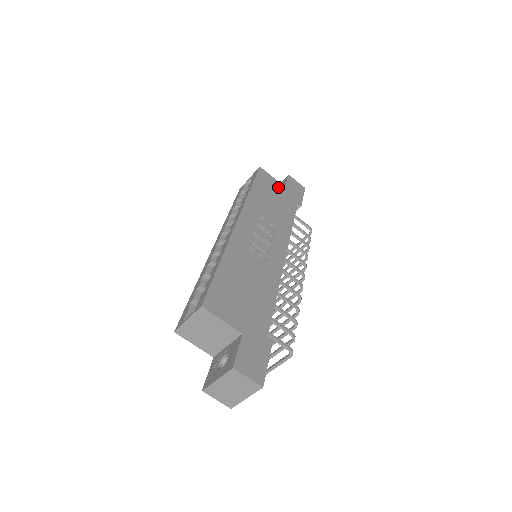
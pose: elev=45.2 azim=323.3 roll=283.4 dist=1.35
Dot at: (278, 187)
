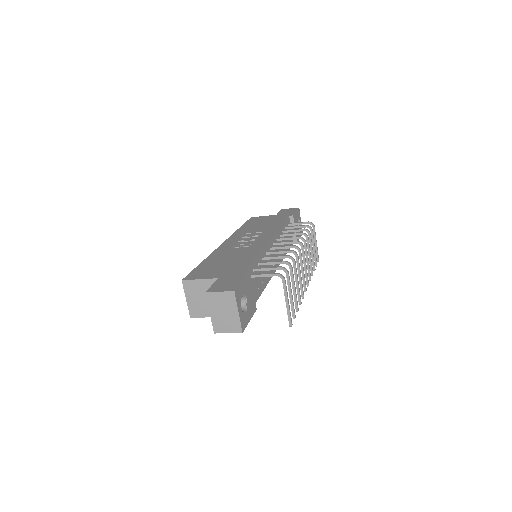
Dot at: occluded
